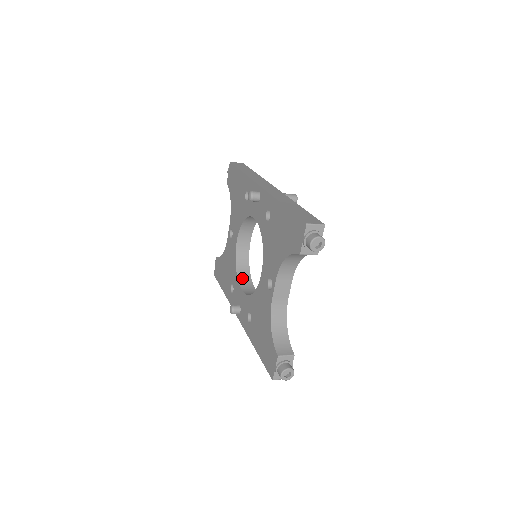
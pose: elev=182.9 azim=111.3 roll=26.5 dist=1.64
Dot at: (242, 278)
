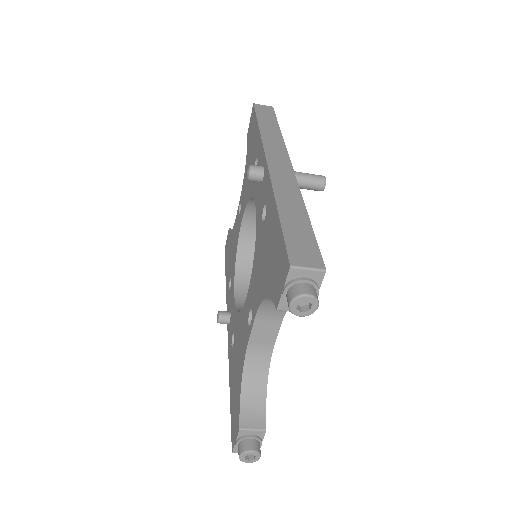
Dot at: (241, 276)
